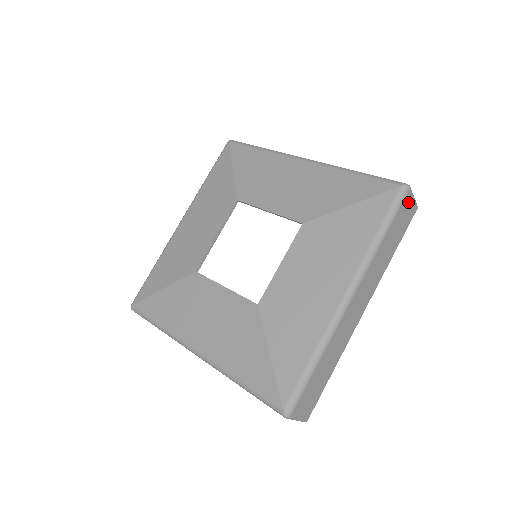
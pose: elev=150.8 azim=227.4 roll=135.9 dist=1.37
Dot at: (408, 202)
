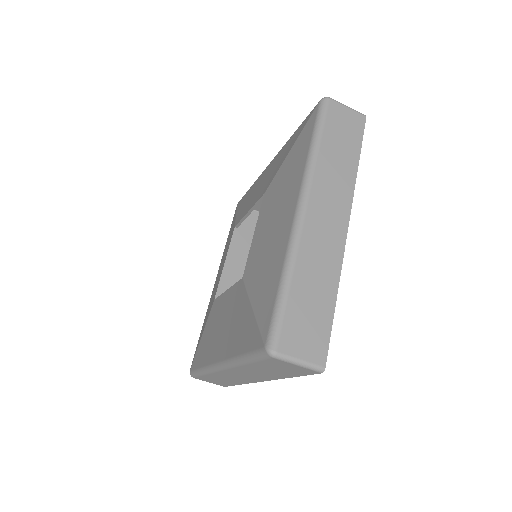
Dot at: (339, 111)
